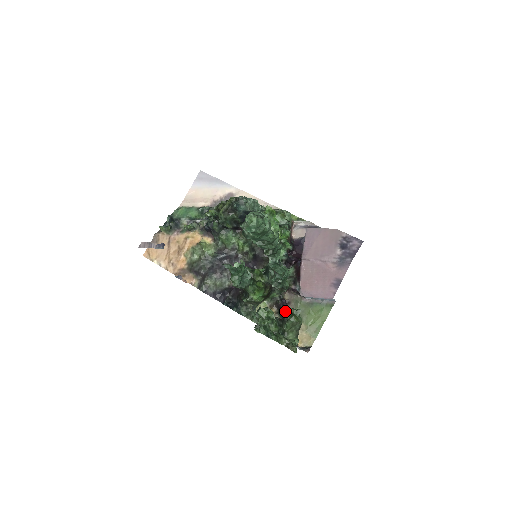
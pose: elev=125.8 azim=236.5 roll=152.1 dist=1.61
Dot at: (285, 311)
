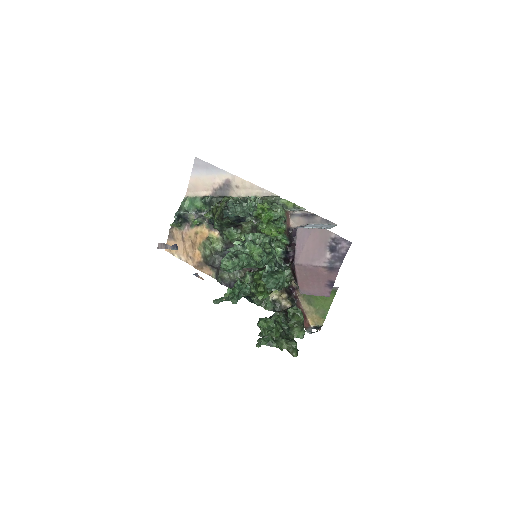
Dot at: (287, 311)
